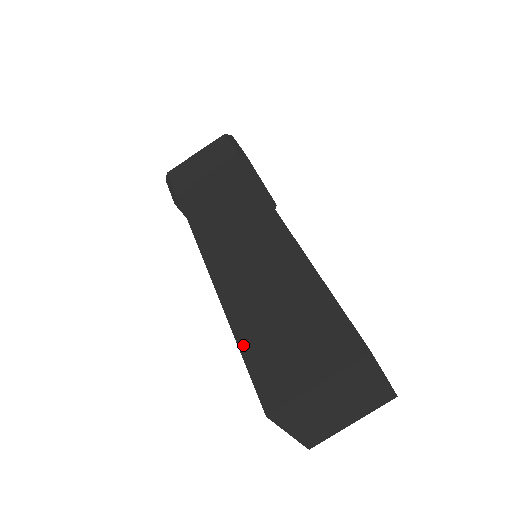
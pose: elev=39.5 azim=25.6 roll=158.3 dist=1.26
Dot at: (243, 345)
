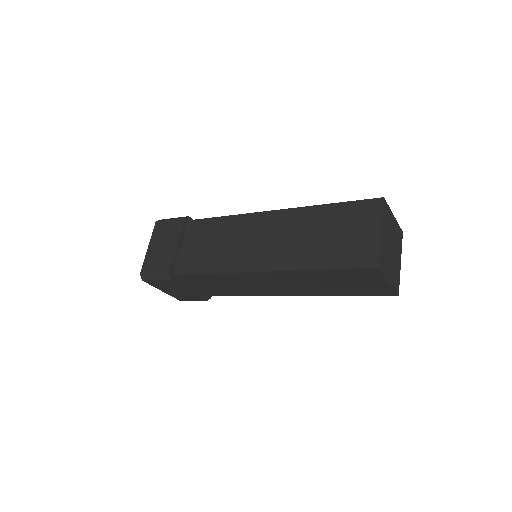
Dot at: (323, 266)
